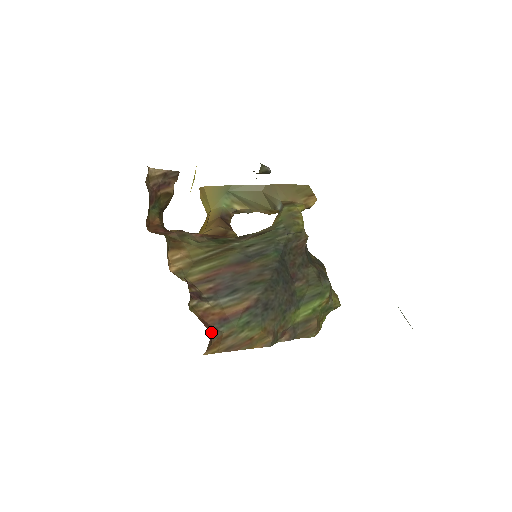
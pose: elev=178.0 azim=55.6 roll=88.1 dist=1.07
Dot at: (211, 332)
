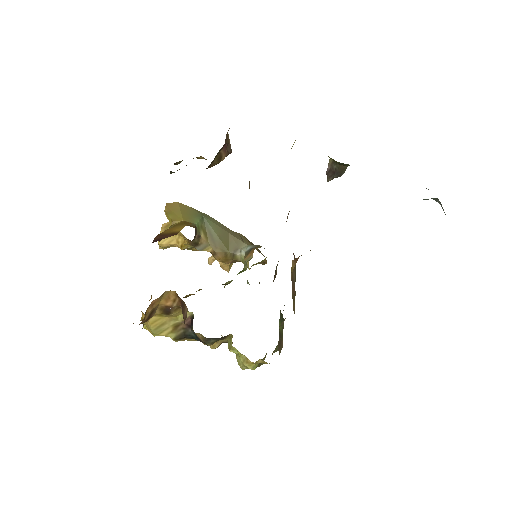
Dot at: occluded
